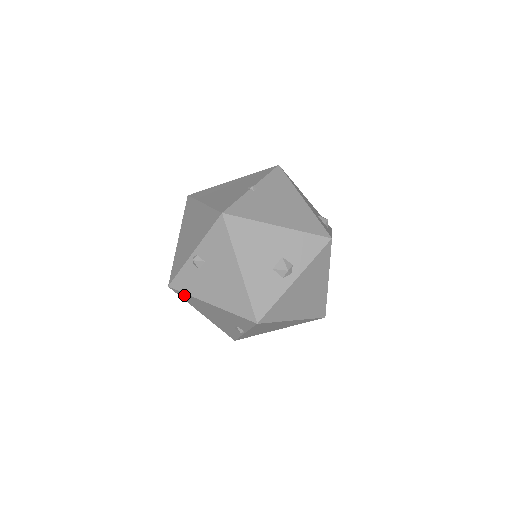
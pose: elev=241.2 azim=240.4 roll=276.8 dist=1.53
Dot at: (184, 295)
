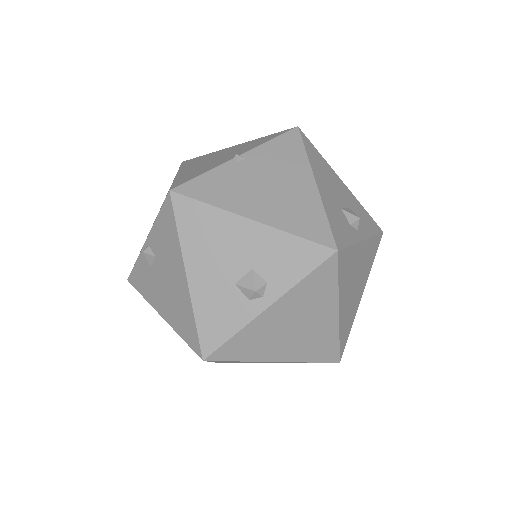
Dot at: occluded
